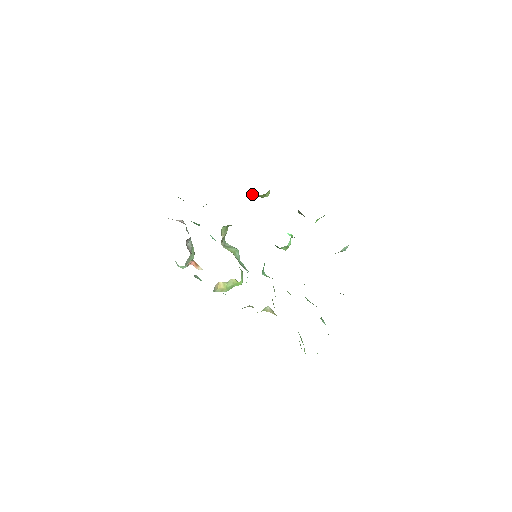
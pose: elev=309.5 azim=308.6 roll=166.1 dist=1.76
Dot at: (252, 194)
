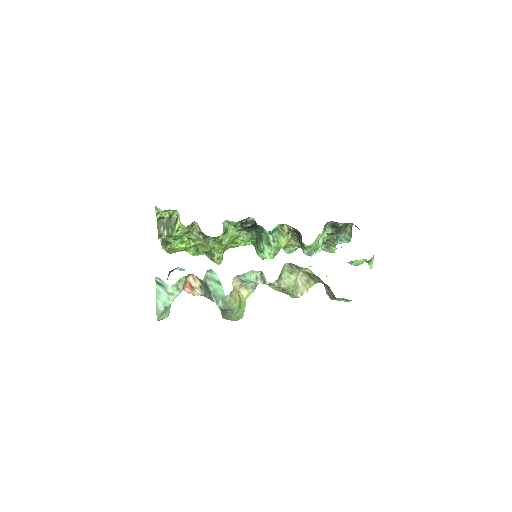
Dot at: occluded
